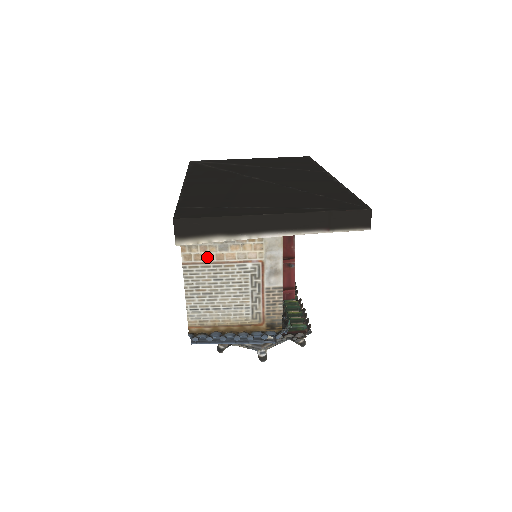
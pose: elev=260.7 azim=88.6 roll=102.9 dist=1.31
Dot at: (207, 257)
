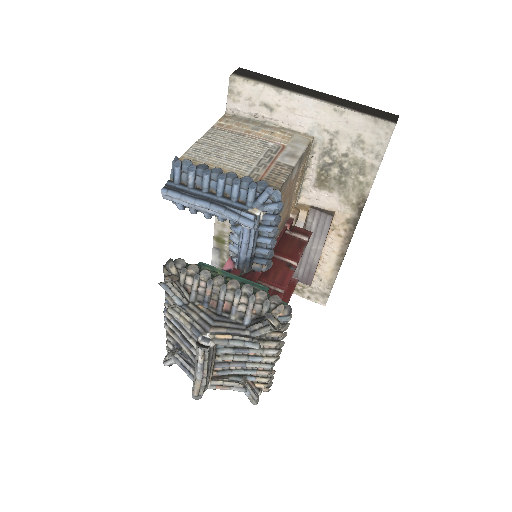
Dot at: (237, 129)
